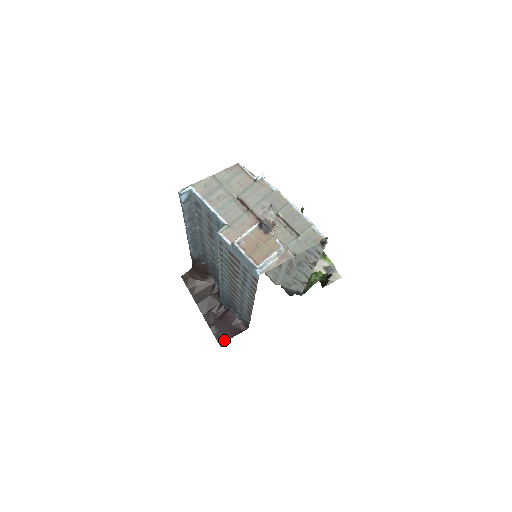
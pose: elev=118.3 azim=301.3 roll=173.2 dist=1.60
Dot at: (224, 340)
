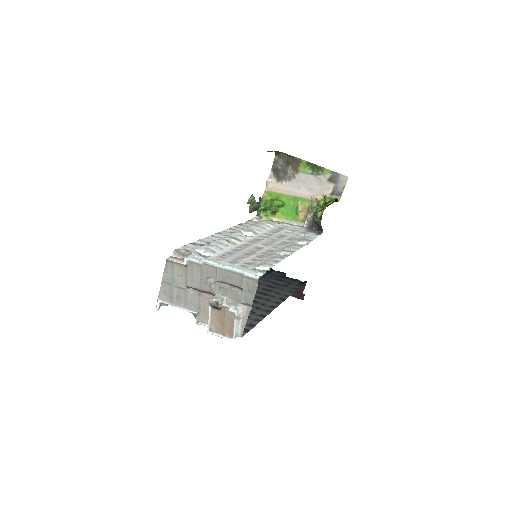
Dot at: occluded
